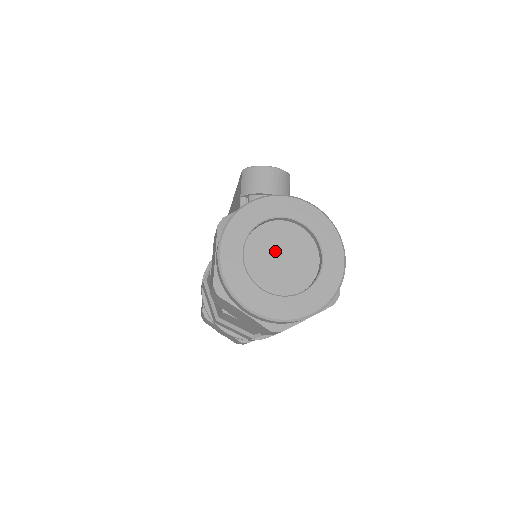
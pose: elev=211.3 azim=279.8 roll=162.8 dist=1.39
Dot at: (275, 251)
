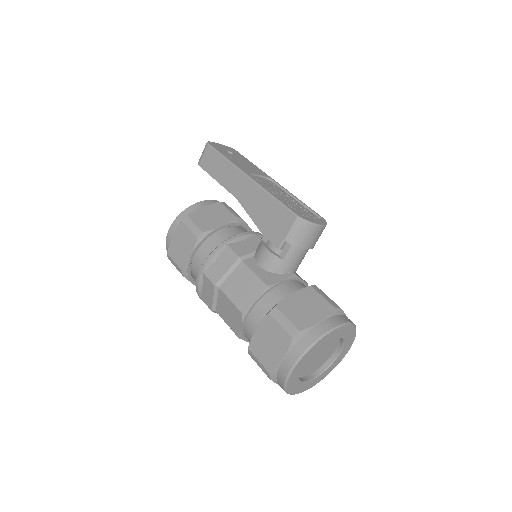
Dot at: (318, 353)
